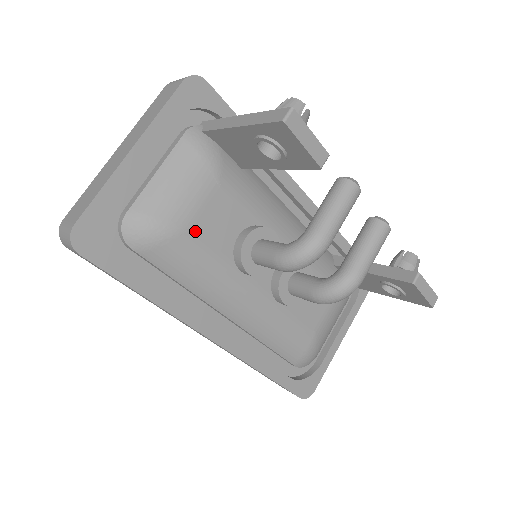
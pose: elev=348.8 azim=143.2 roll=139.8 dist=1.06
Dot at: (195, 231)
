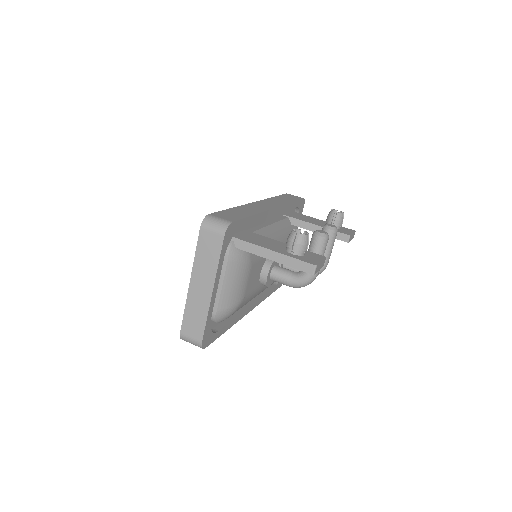
Dot at: (246, 295)
